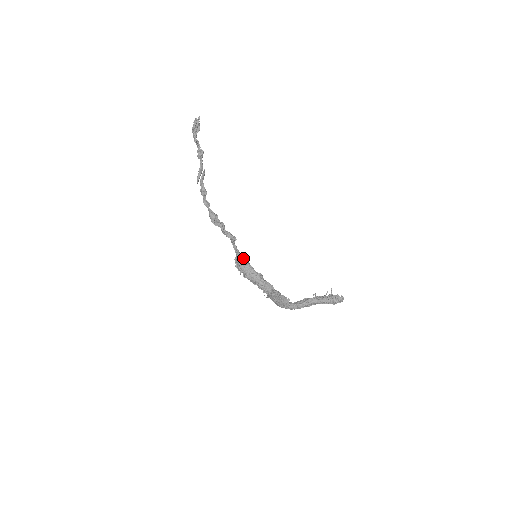
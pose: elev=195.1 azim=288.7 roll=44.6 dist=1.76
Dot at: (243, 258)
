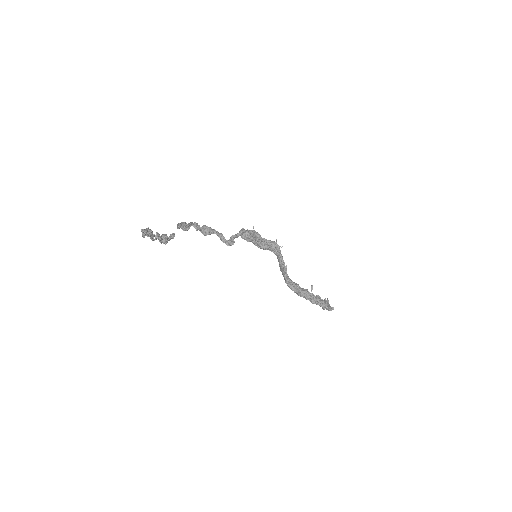
Dot at: (247, 239)
